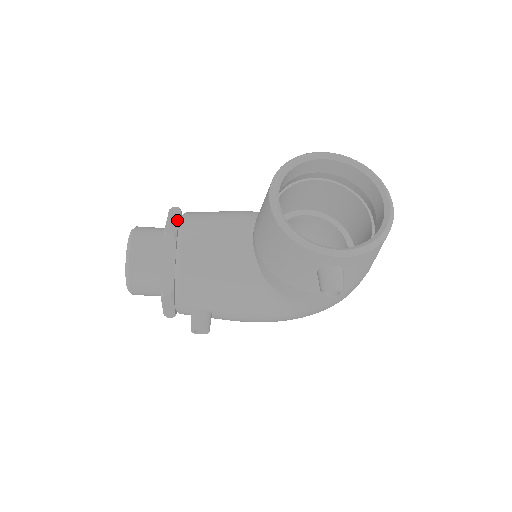
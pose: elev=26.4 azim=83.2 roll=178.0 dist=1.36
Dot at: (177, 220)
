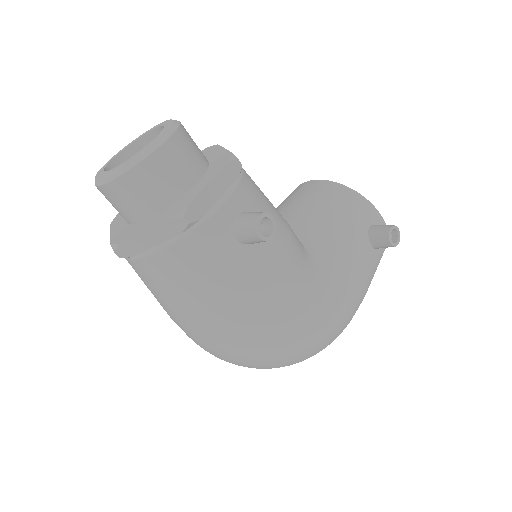
Dot at: occluded
